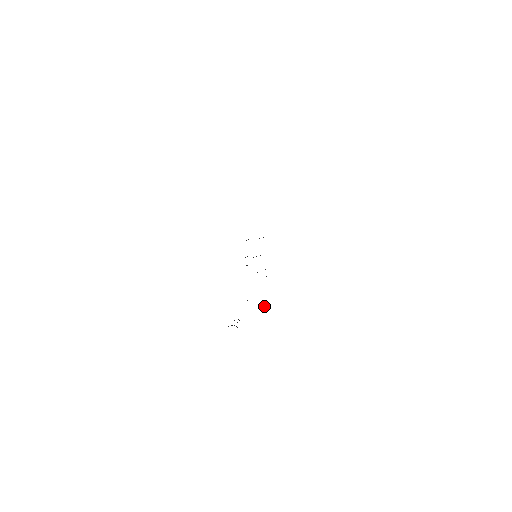
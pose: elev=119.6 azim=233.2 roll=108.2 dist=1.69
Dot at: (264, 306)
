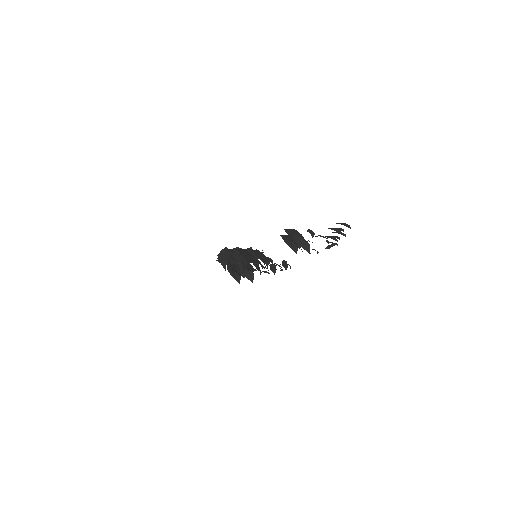
Dot at: (329, 247)
